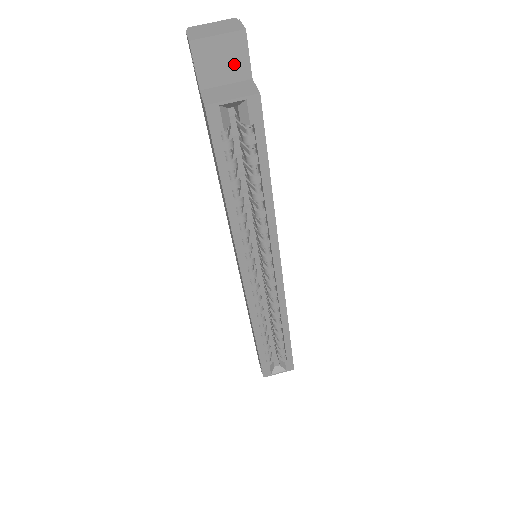
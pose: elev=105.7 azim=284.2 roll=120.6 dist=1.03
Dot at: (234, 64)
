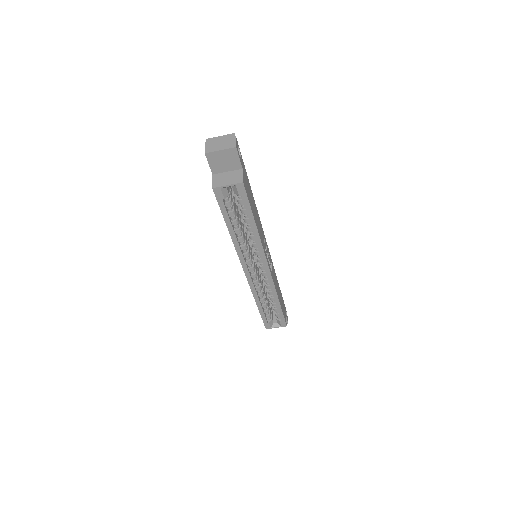
Dot at: (231, 162)
